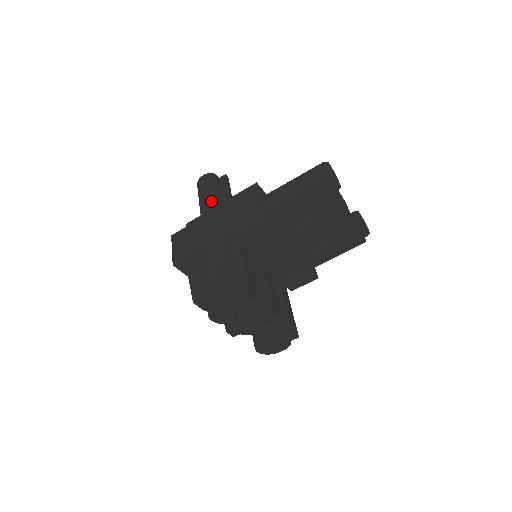
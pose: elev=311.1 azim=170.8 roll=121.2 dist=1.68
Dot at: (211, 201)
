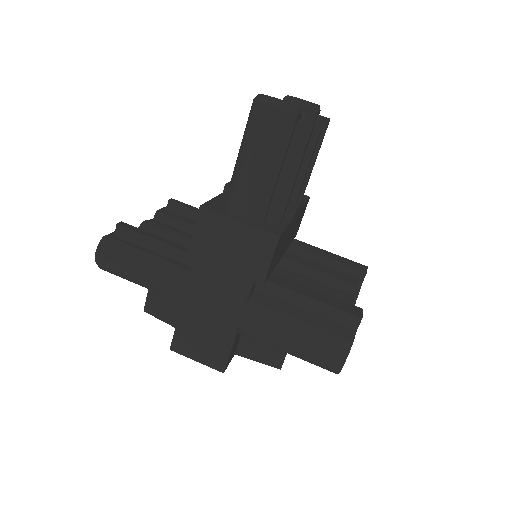
Dot at: (160, 274)
